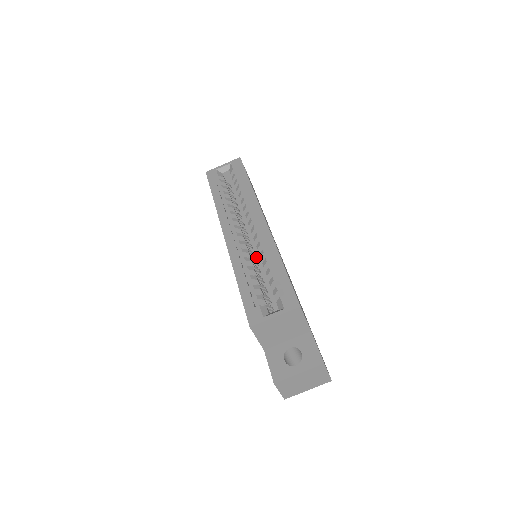
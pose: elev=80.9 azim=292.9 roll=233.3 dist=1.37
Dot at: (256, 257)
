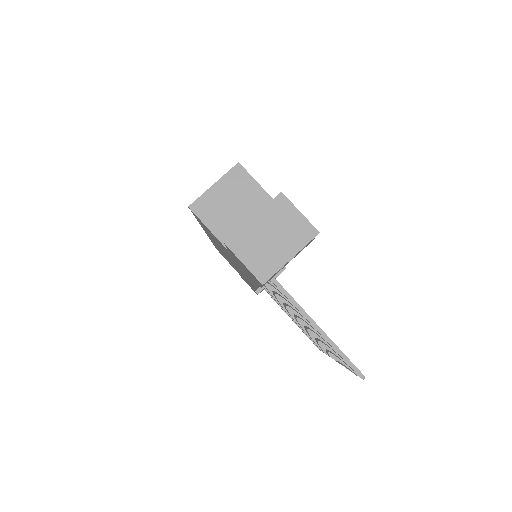
Dot at: occluded
